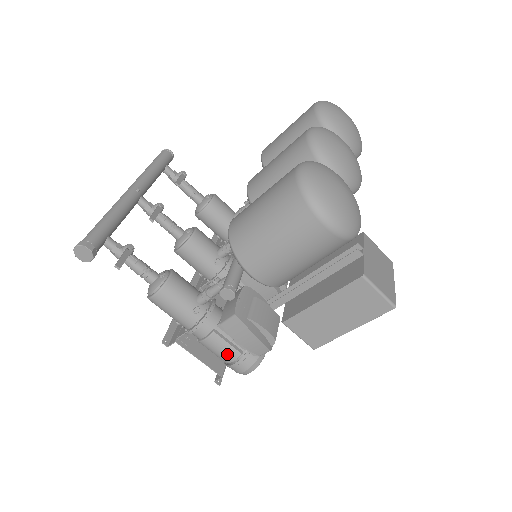
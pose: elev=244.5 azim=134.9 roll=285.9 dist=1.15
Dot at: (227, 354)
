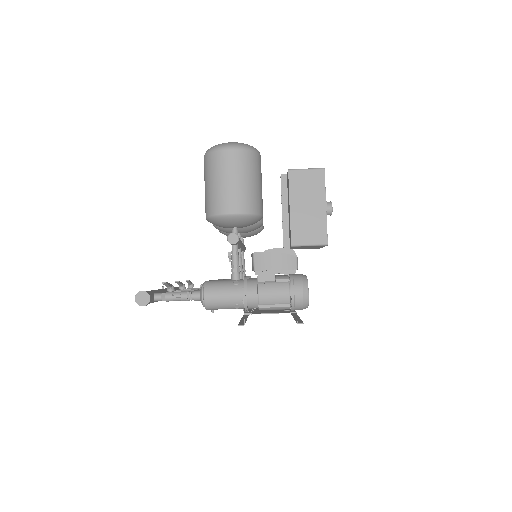
Dot at: (280, 291)
